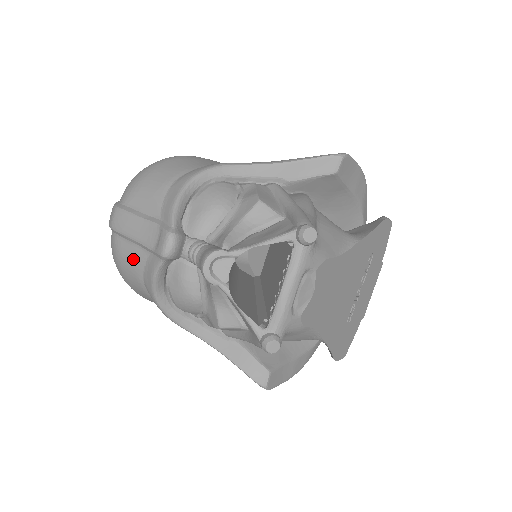
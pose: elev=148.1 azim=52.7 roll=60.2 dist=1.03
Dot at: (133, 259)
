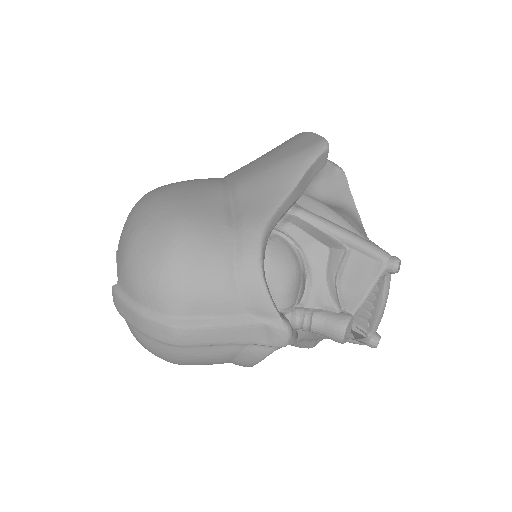
Dot at: (219, 355)
